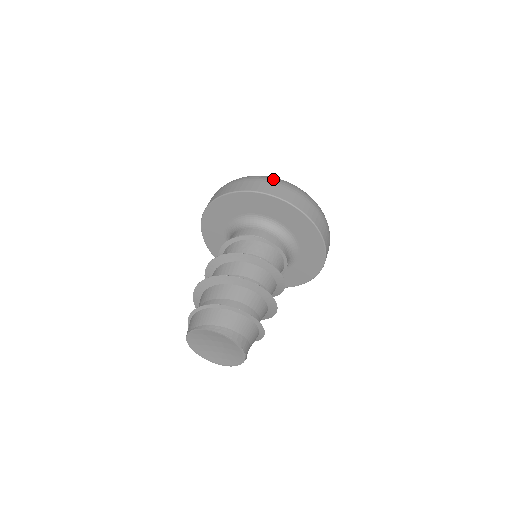
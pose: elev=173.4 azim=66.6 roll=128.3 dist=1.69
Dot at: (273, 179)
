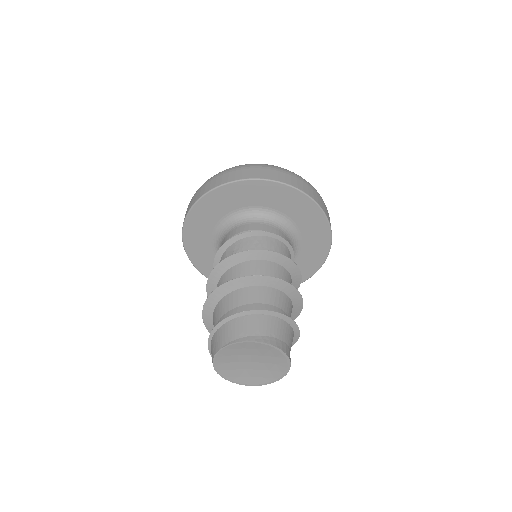
Dot at: (281, 168)
